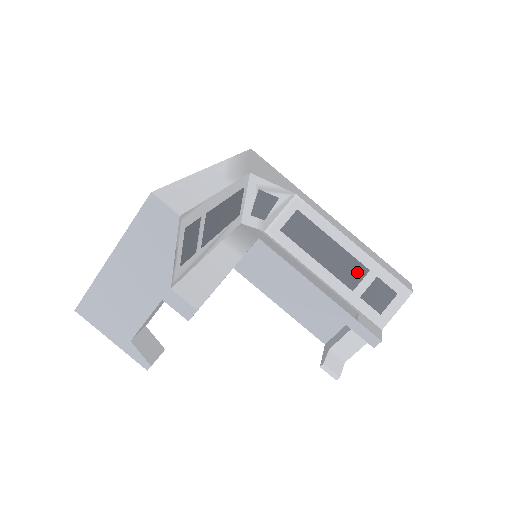
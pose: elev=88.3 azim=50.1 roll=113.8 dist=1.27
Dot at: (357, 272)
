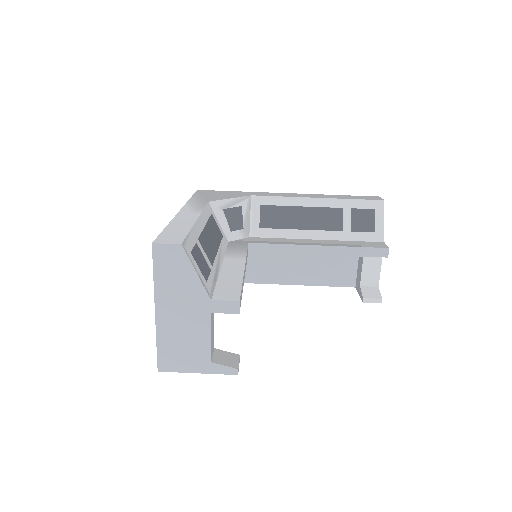
Dot at: (335, 216)
